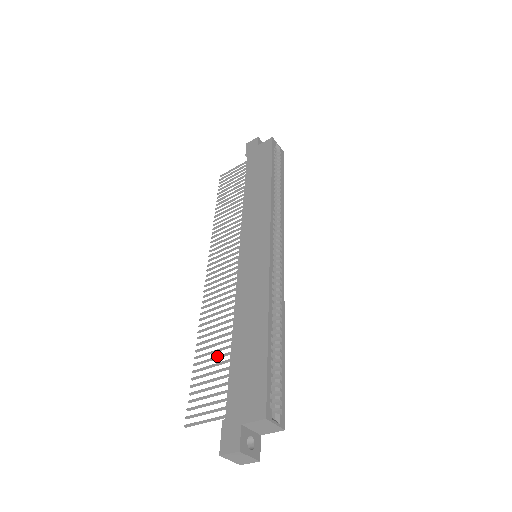
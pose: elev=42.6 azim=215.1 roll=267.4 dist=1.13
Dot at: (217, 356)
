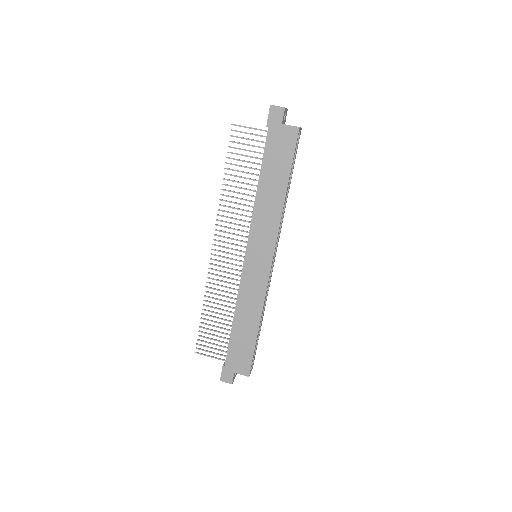
Dot at: (220, 323)
